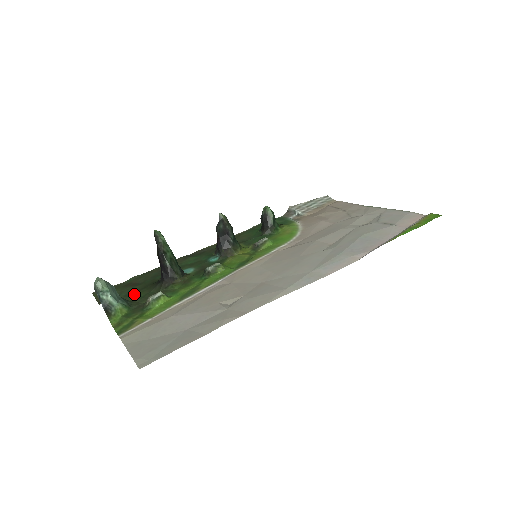
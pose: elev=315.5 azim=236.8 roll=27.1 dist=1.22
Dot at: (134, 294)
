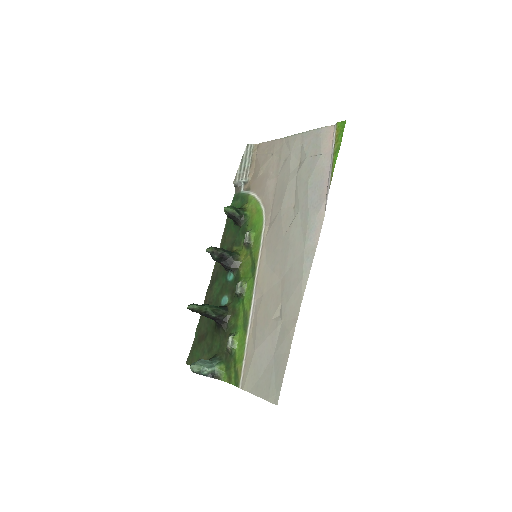
Dot at: (213, 347)
